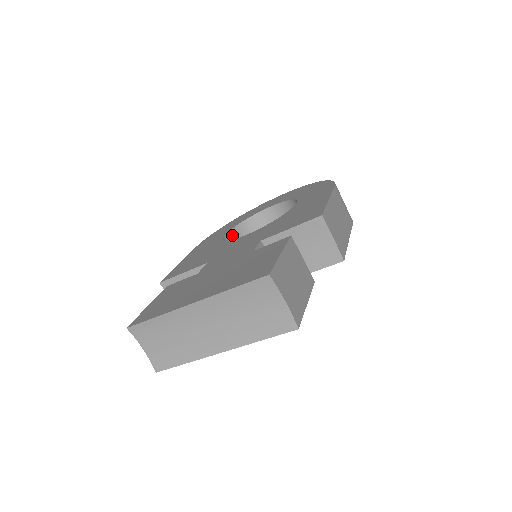
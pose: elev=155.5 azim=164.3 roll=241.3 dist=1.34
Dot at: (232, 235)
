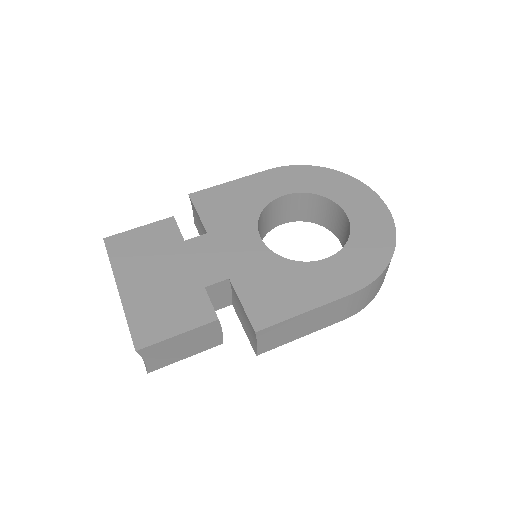
Dot at: (294, 197)
